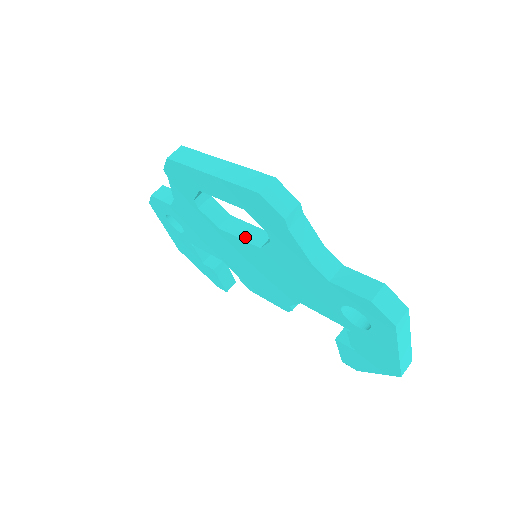
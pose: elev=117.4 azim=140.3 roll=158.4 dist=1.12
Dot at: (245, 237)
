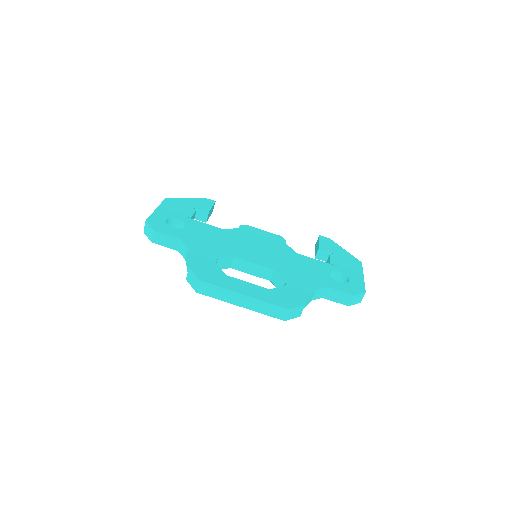
Dot at: (255, 274)
